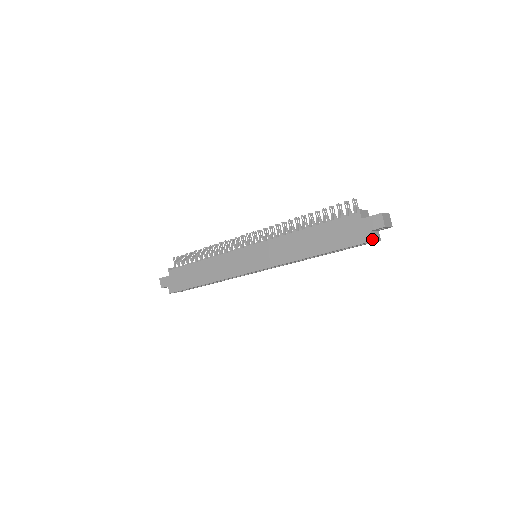
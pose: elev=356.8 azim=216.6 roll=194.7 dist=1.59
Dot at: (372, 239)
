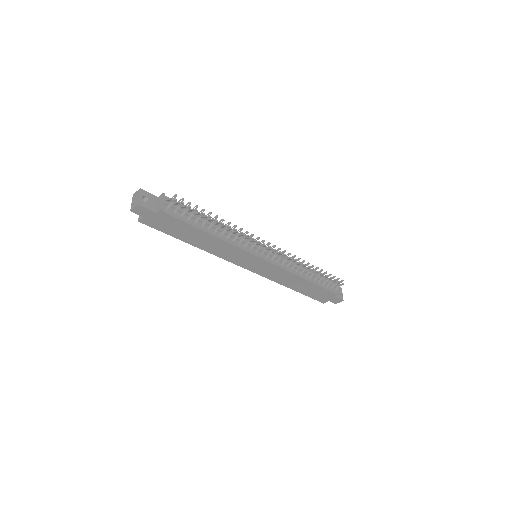
Dot at: occluded
